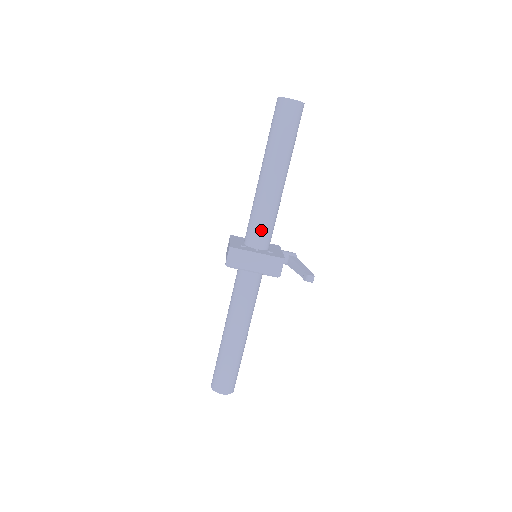
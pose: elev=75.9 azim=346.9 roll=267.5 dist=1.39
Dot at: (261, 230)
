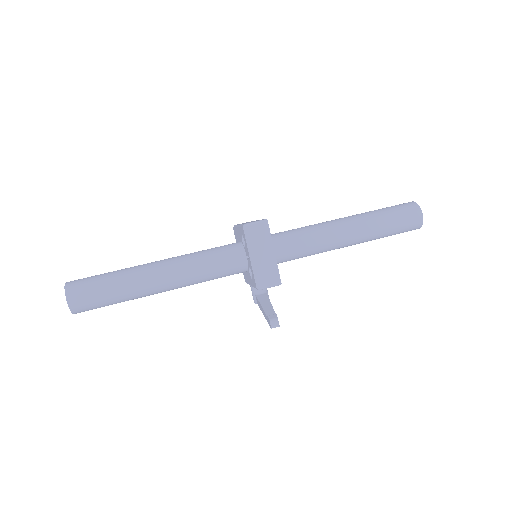
Dot at: (292, 246)
